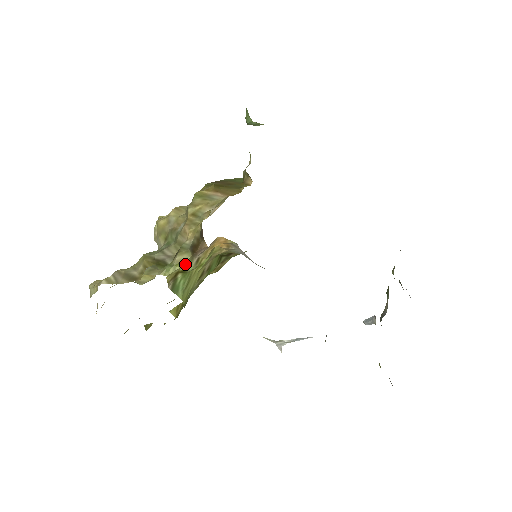
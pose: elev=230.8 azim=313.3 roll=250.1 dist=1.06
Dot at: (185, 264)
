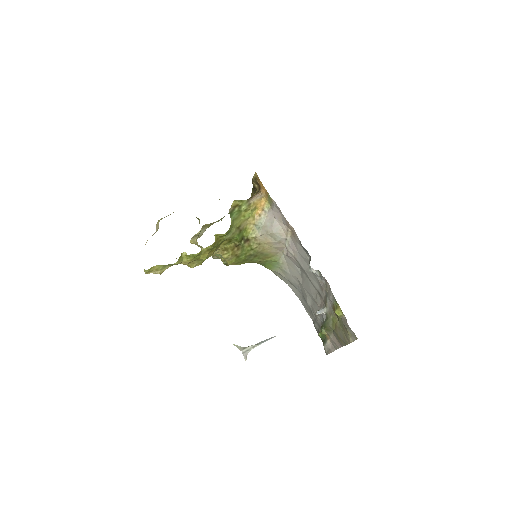
Dot at: (244, 202)
